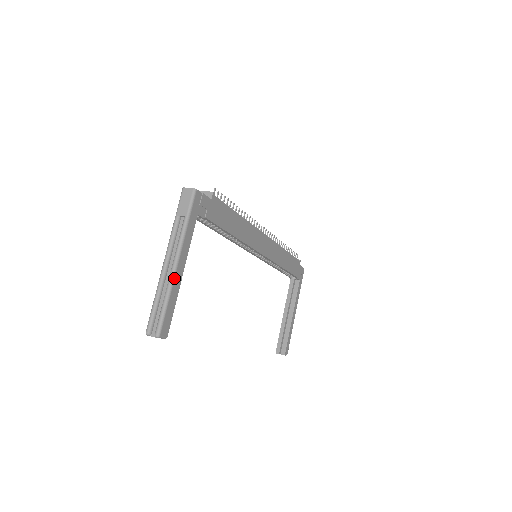
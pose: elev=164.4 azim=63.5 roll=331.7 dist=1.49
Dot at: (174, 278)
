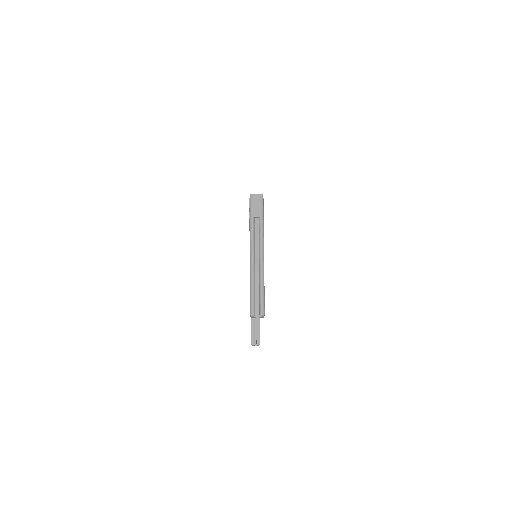
Dot at: occluded
